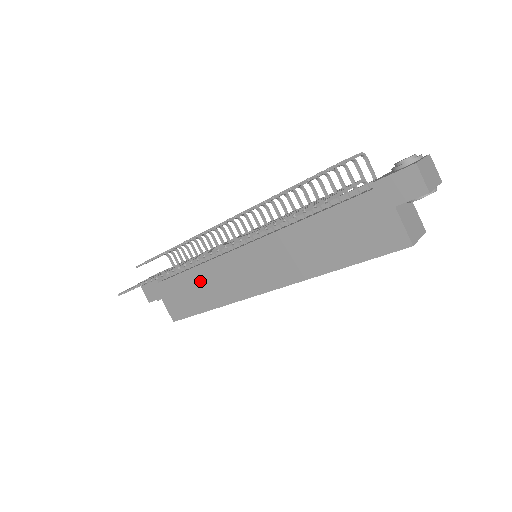
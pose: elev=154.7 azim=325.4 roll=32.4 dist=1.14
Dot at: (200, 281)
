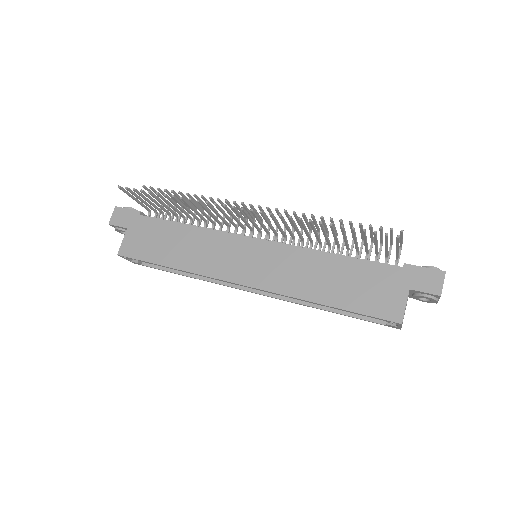
Dot at: (187, 239)
